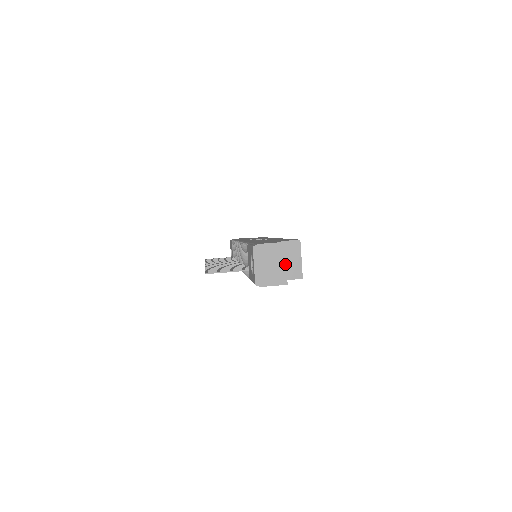
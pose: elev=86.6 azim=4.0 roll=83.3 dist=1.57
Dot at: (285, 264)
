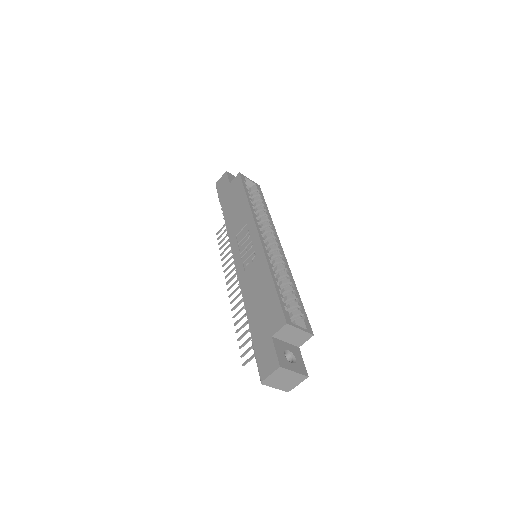
Dot at: (294, 373)
